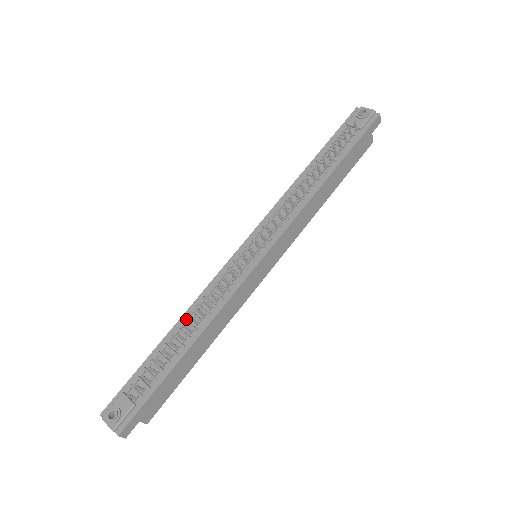
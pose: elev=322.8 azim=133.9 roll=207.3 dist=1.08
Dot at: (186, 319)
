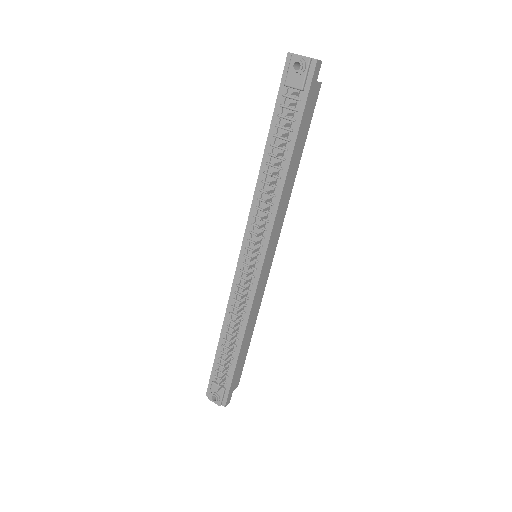
Dot at: (227, 325)
